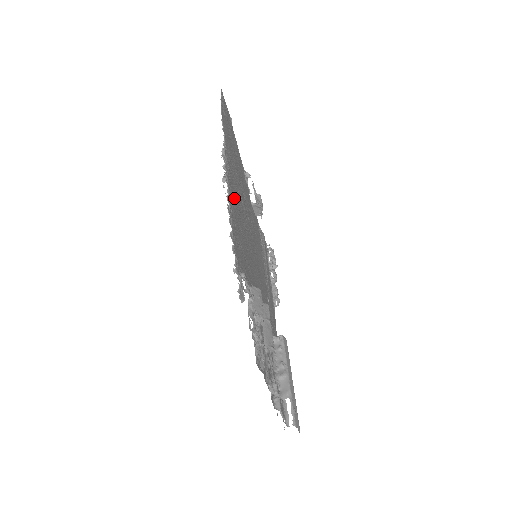
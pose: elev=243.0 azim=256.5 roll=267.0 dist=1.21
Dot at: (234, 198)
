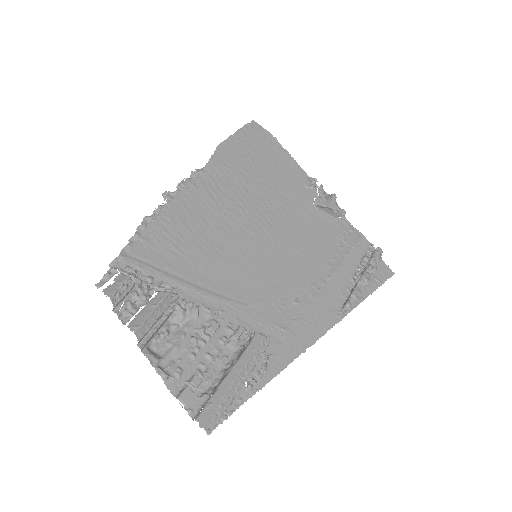
Dot at: (193, 209)
